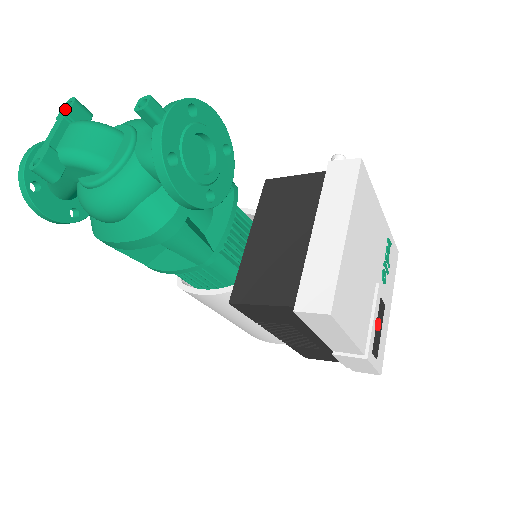
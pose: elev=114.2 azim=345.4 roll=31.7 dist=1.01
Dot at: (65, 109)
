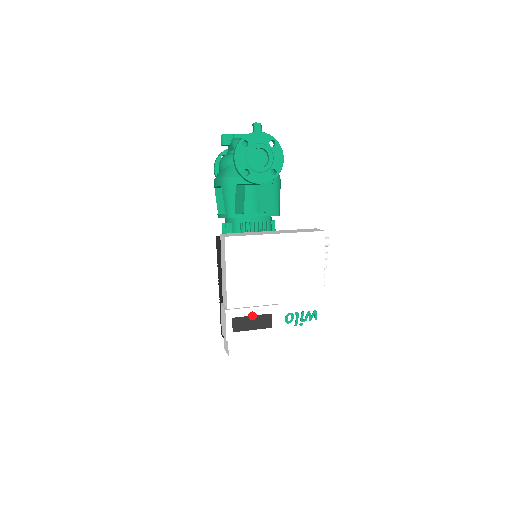
Dot at: occluded
